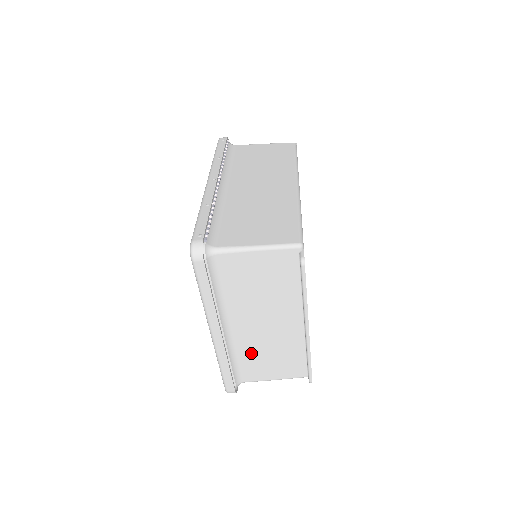
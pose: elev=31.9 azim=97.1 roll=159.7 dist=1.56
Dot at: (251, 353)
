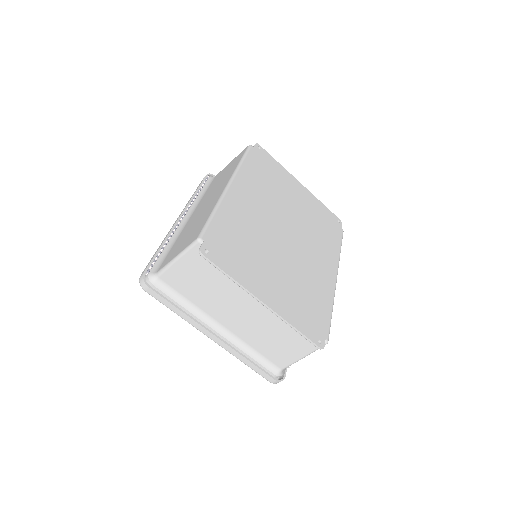
Dot at: (259, 342)
